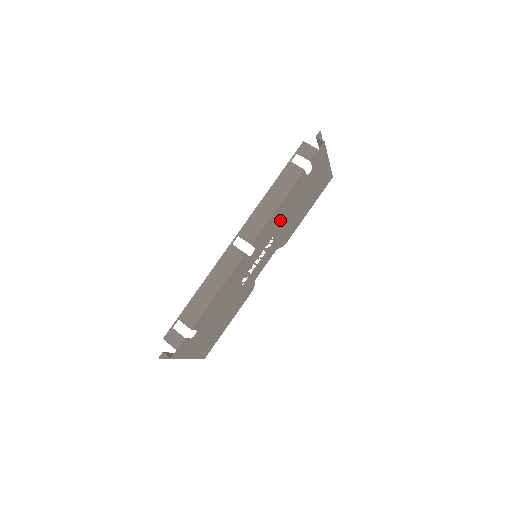
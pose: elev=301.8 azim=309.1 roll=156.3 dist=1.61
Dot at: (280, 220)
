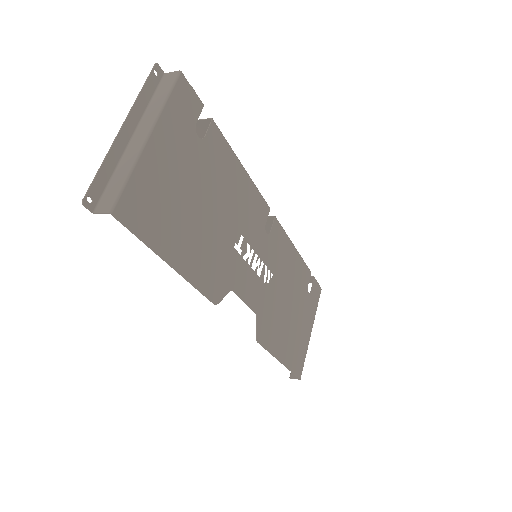
Dot at: (284, 273)
